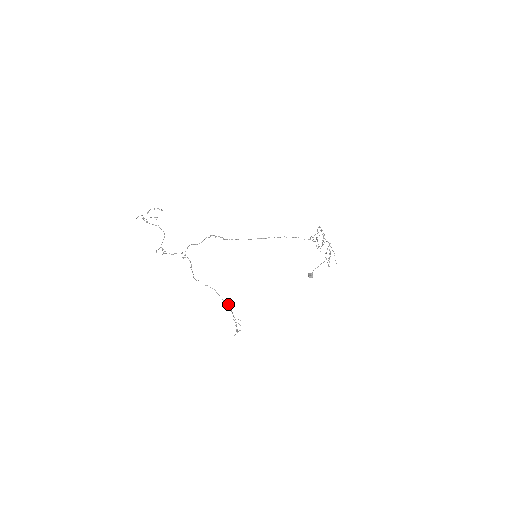
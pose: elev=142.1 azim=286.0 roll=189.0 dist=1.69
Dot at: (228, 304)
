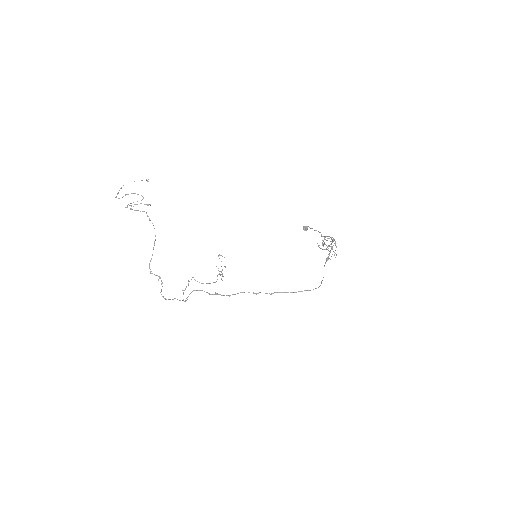
Dot at: occluded
